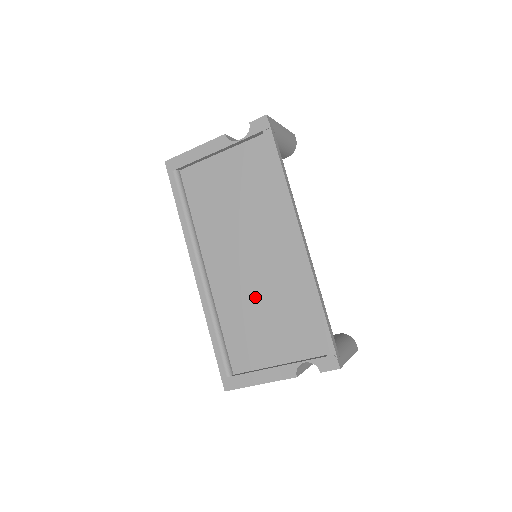
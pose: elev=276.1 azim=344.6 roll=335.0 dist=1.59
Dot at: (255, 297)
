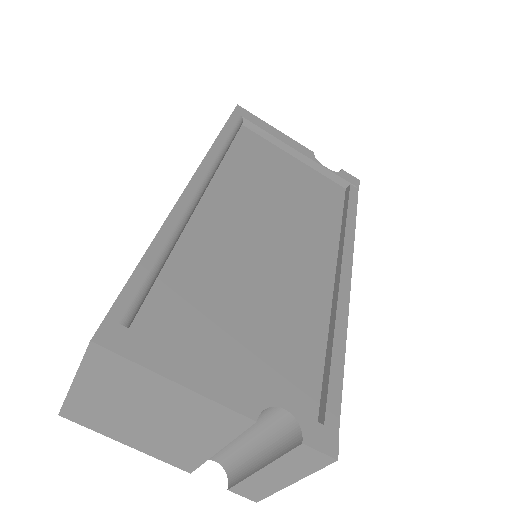
Dot at: (249, 278)
